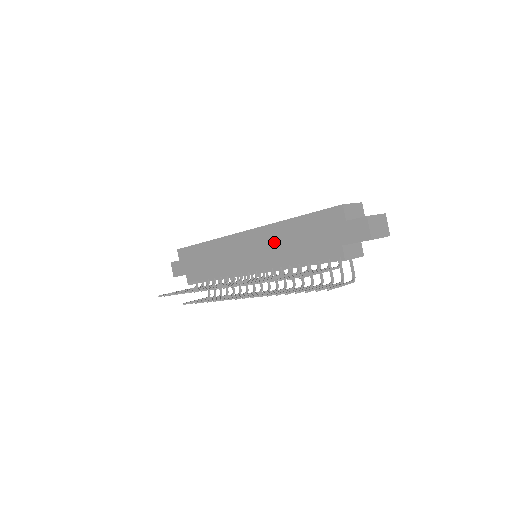
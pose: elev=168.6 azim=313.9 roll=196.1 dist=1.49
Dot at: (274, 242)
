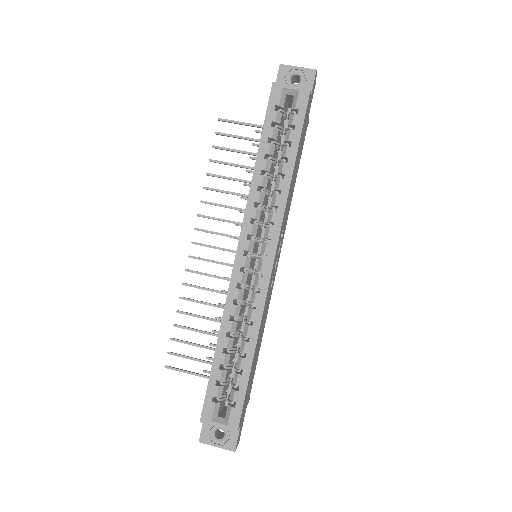
Dot at: occluded
